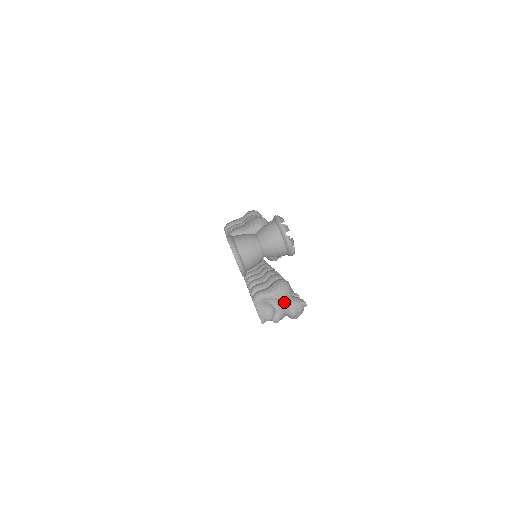
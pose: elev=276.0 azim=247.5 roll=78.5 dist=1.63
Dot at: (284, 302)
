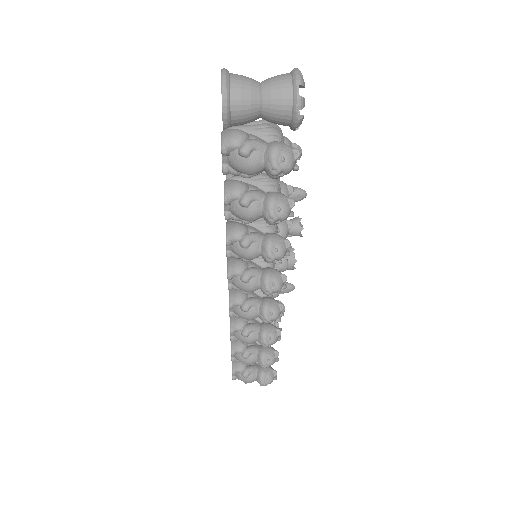
Dot at: (267, 142)
